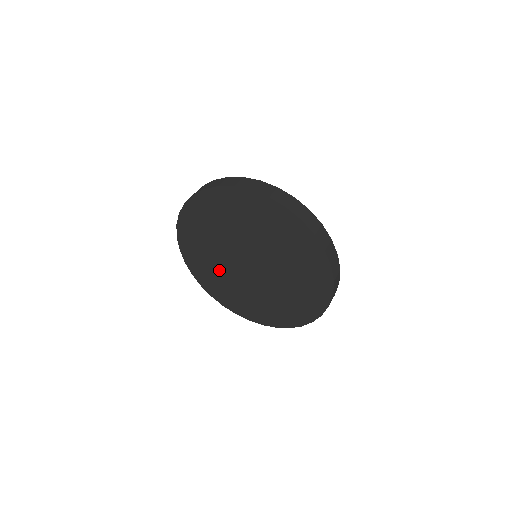
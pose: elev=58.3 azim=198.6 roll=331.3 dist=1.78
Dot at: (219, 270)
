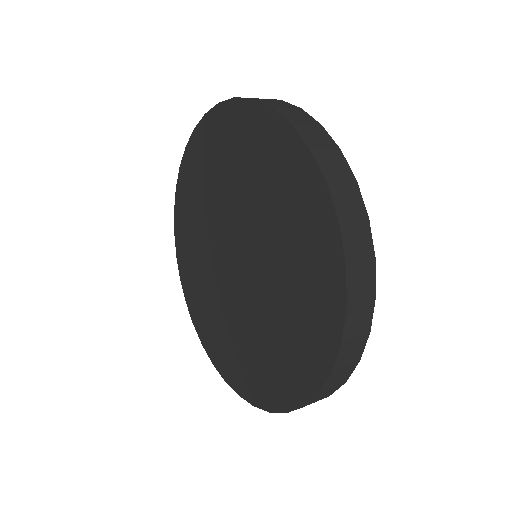
Dot at: (214, 191)
